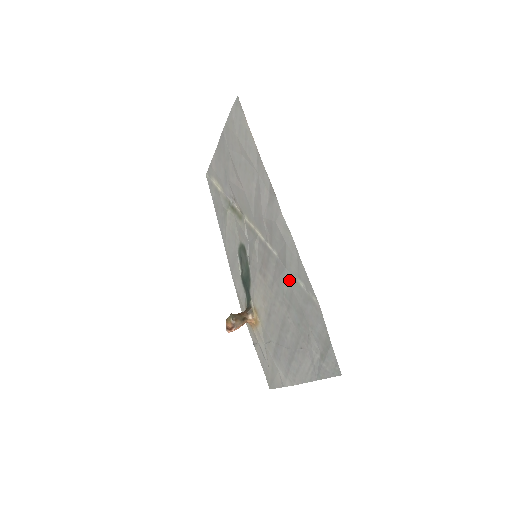
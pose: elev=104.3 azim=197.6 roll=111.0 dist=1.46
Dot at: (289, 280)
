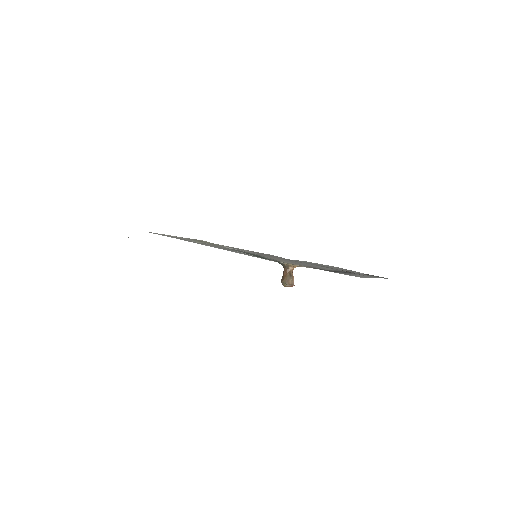
Dot at: occluded
